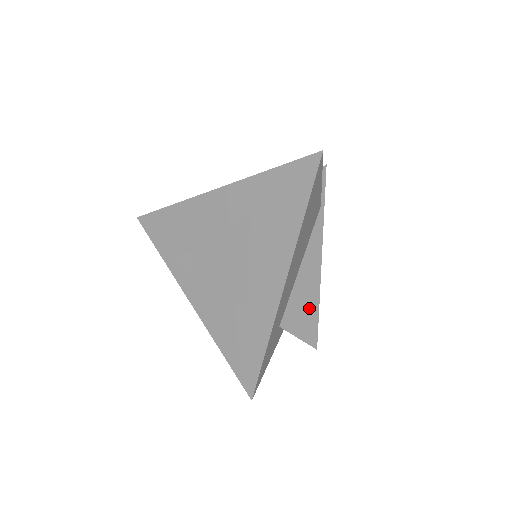
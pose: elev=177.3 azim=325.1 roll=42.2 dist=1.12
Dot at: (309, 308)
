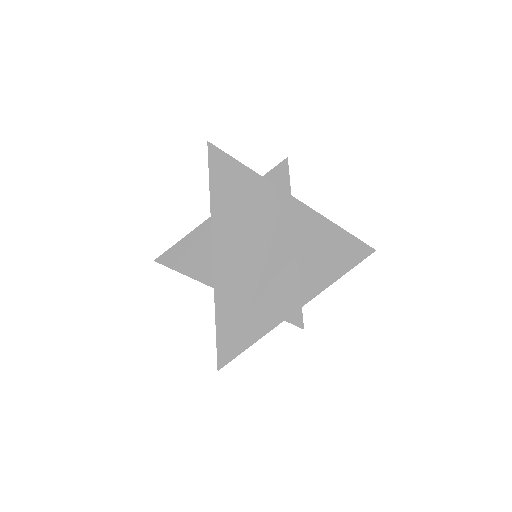
Dot at: occluded
